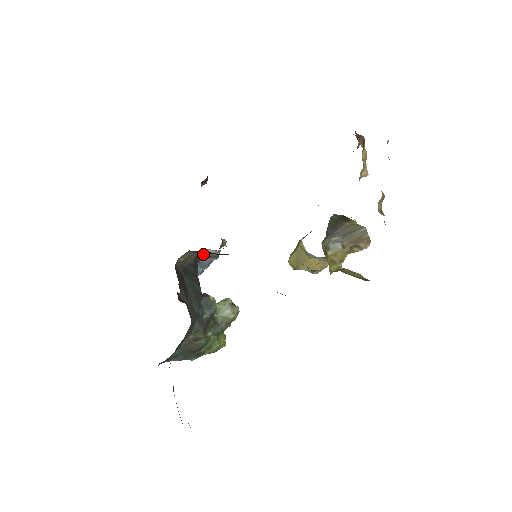
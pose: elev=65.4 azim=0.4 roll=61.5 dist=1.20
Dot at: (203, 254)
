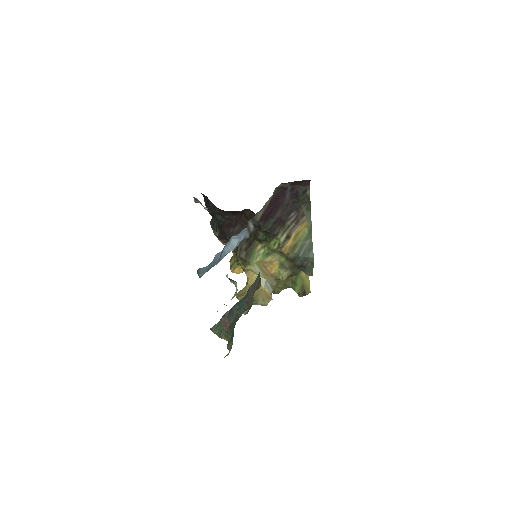
Dot at: (248, 223)
